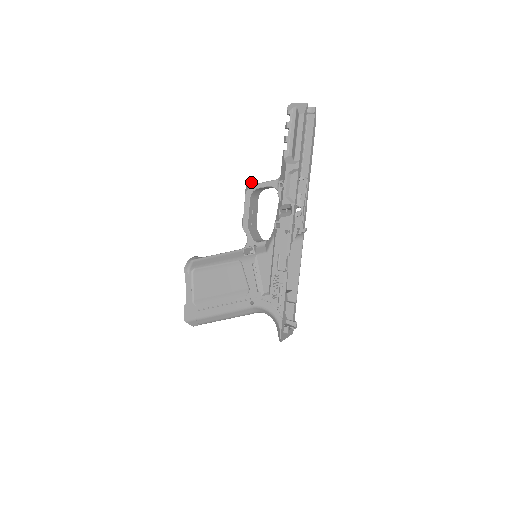
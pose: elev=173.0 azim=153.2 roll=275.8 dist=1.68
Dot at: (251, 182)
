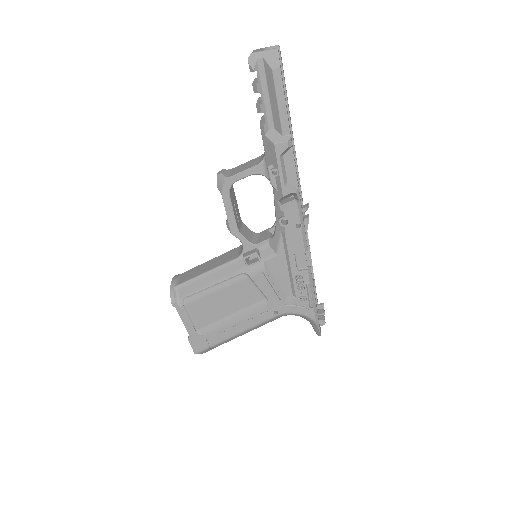
Dot at: (222, 174)
